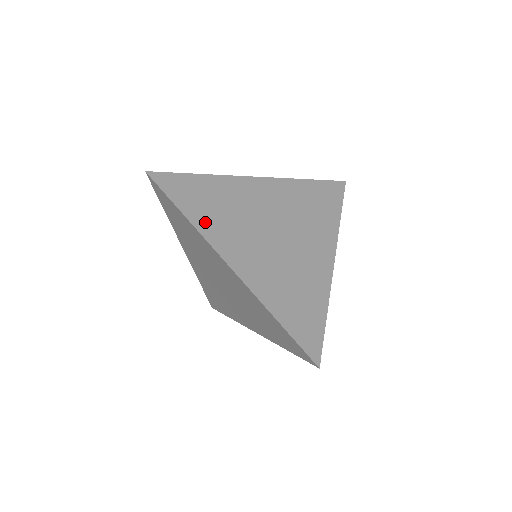
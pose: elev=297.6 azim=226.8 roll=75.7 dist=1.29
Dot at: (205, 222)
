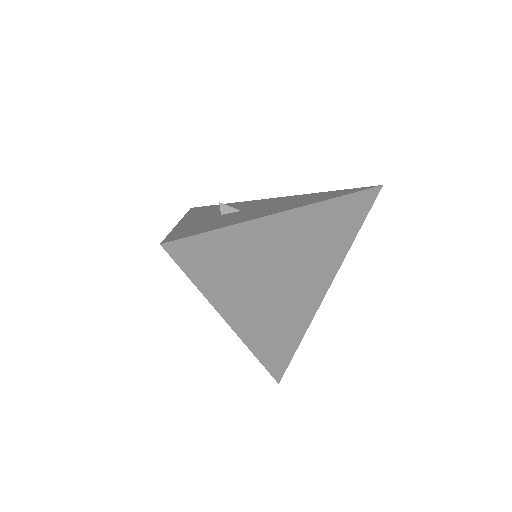
Dot at: (218, 289)
